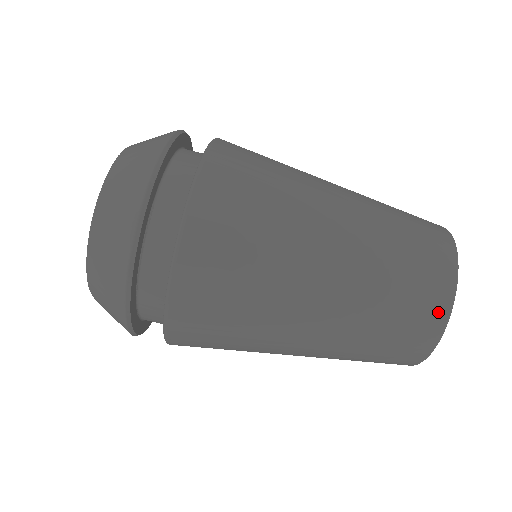
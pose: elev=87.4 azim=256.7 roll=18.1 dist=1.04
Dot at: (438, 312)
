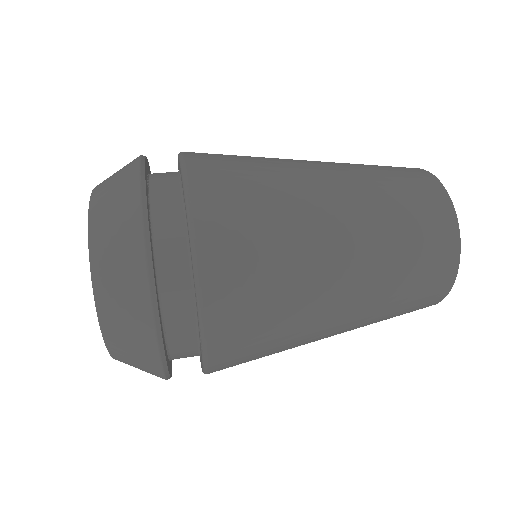
Dot at: (413, 169)
